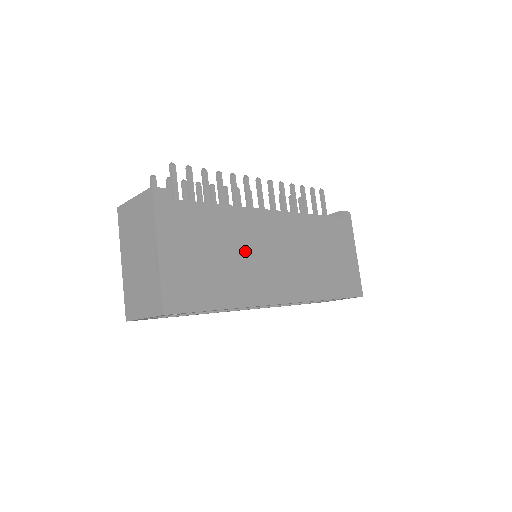
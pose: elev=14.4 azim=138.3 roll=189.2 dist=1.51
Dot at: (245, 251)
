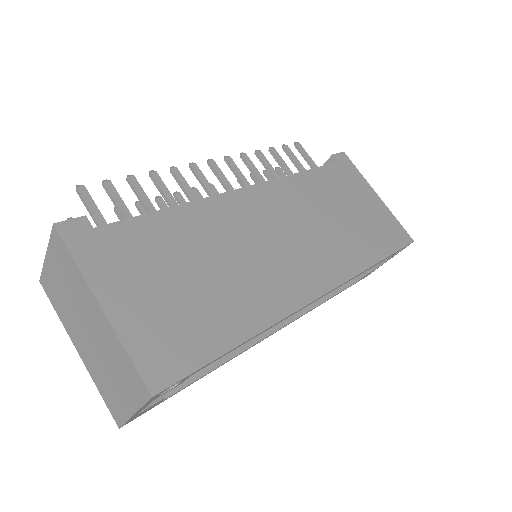
Dot at: (234, 252)
